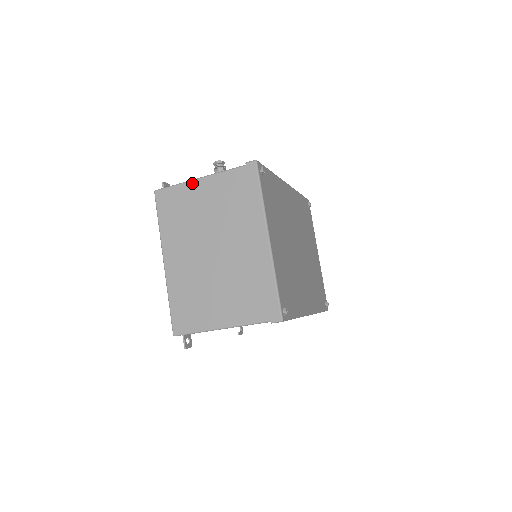
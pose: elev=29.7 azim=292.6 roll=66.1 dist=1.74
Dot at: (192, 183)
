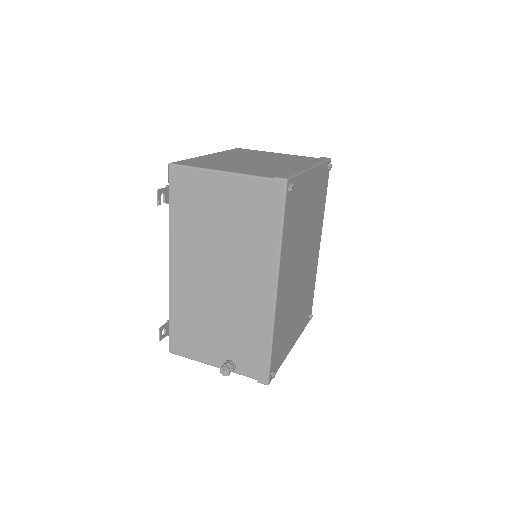
Dot at: (207, 363)
